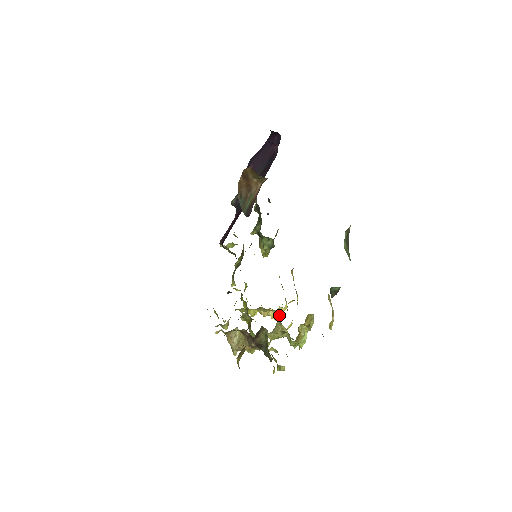
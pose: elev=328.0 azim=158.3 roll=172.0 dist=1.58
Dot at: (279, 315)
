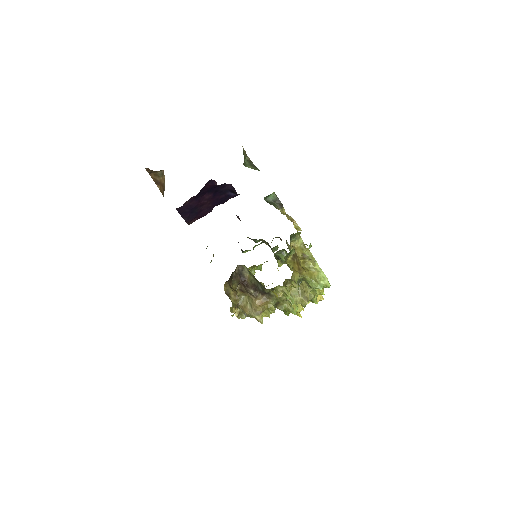
Dot at: occluded
